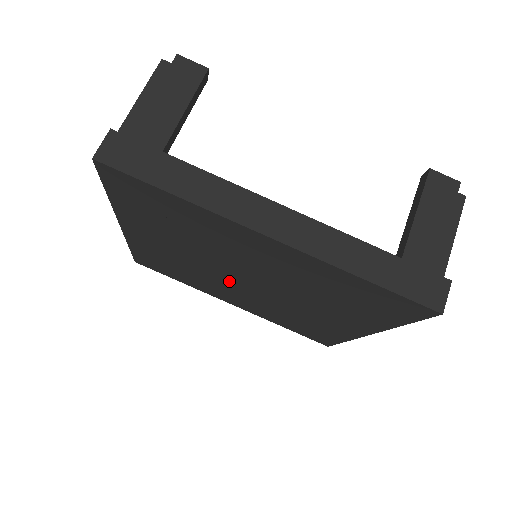
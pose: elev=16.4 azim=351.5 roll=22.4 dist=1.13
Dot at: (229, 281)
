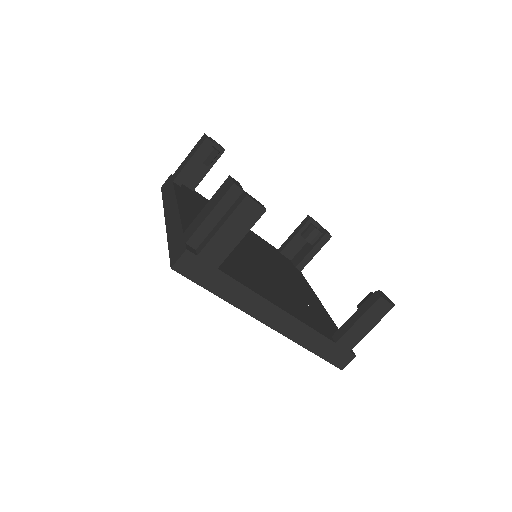
Dot at: occluded
